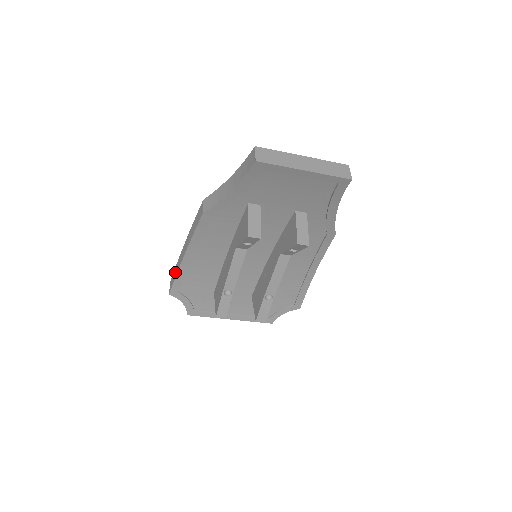
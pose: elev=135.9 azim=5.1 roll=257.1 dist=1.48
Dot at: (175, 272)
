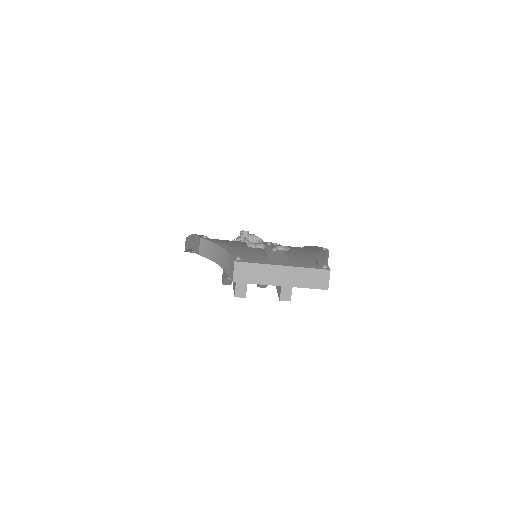
Dot at: (187, 243)
